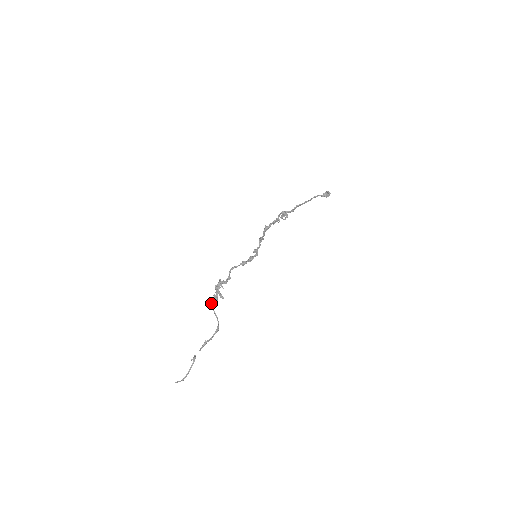
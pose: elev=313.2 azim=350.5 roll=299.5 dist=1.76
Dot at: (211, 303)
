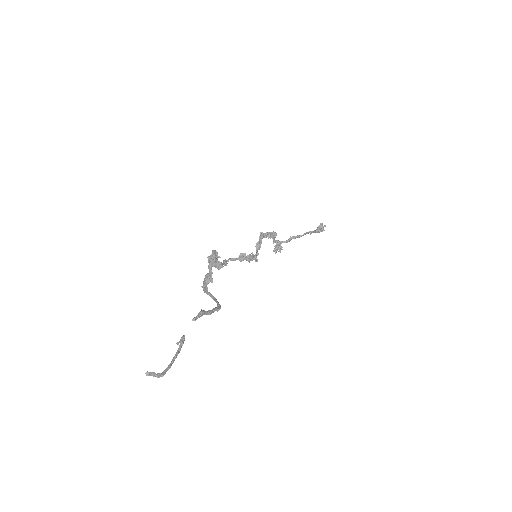
Dot at: (202, 286)
